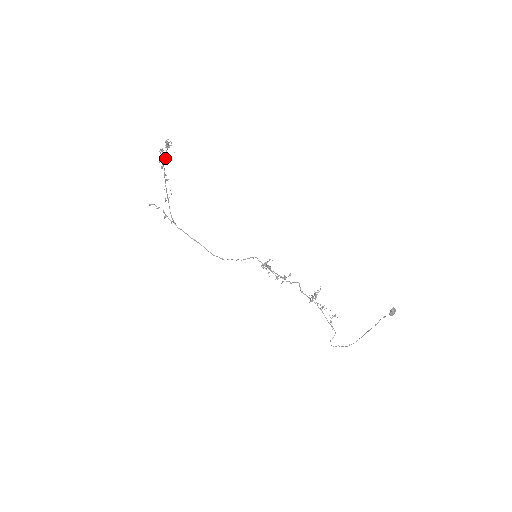
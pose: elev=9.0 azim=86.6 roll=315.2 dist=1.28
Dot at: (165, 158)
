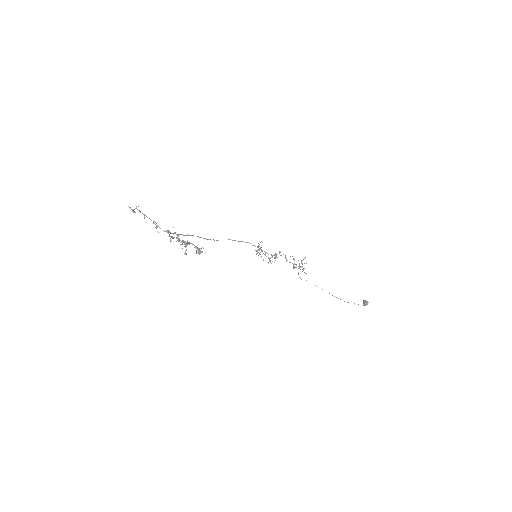
Dot at: occluded
